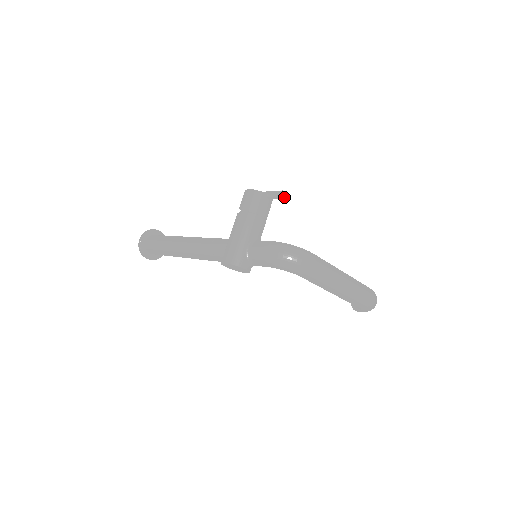
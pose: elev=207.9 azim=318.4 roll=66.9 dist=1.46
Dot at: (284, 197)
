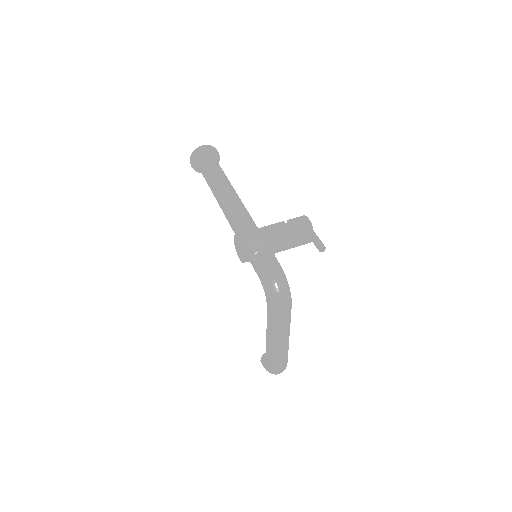
Dot at: occluded
